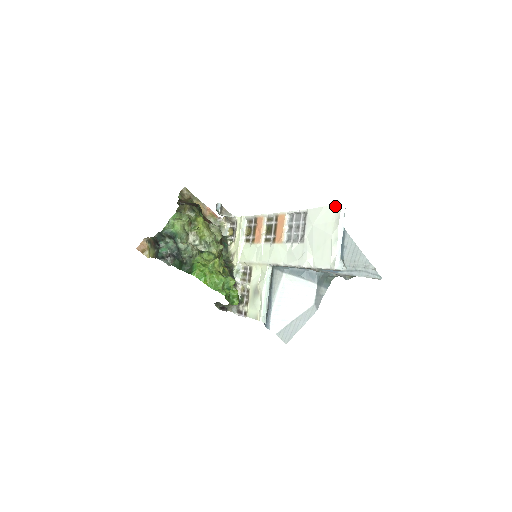
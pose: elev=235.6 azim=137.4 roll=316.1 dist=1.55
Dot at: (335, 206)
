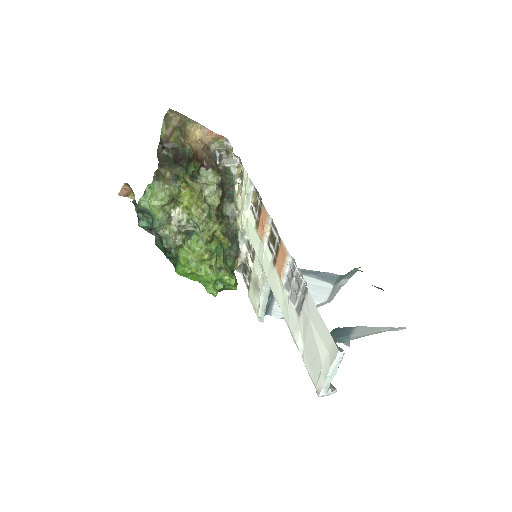
Dot at: (333, 341)
